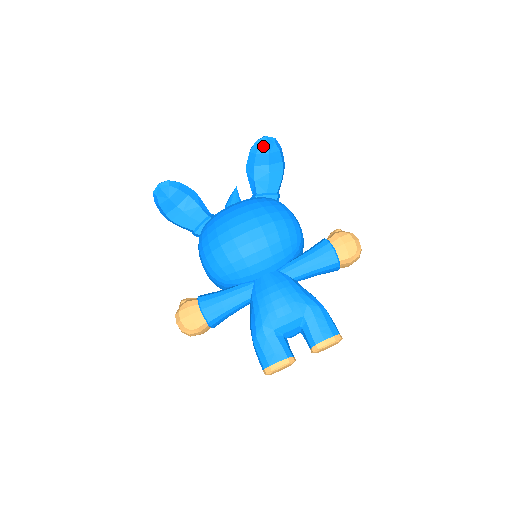
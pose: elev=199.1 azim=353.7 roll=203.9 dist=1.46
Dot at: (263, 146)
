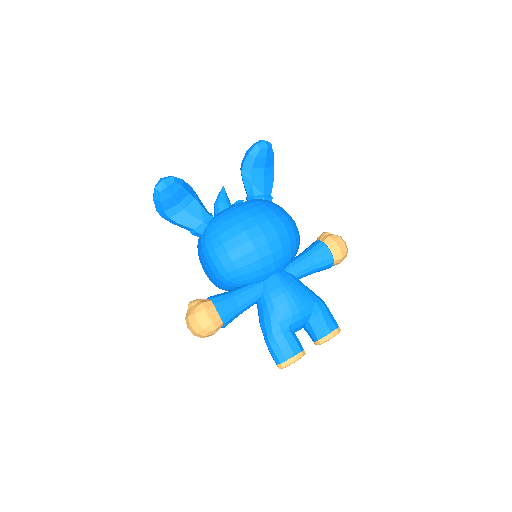
Dot at: (263, 150)
